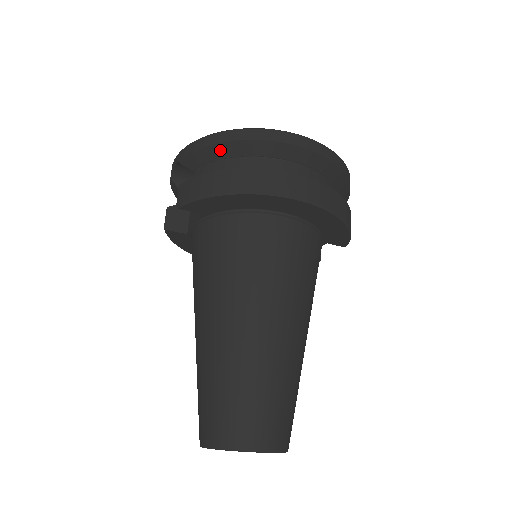
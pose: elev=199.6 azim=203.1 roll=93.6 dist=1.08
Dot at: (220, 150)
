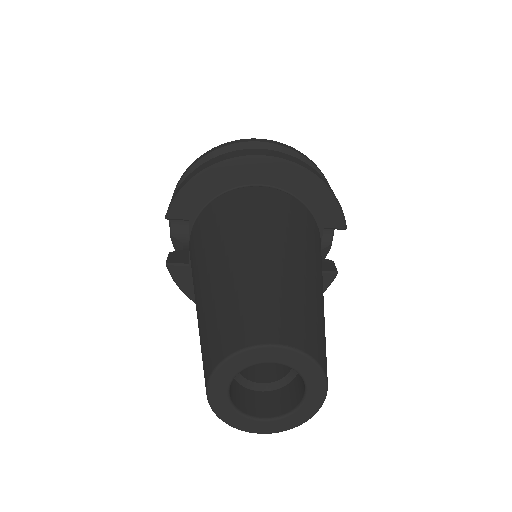
Dot at: occluded
